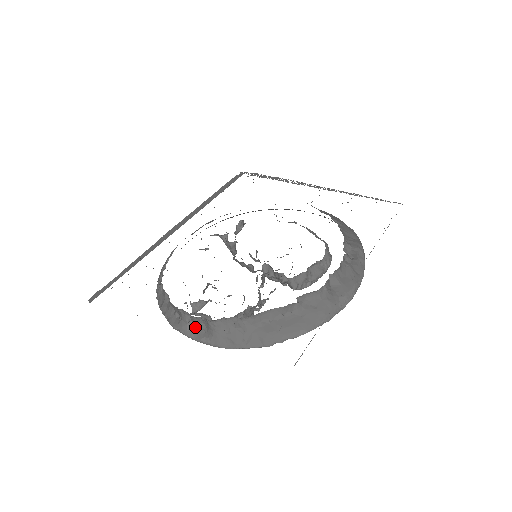
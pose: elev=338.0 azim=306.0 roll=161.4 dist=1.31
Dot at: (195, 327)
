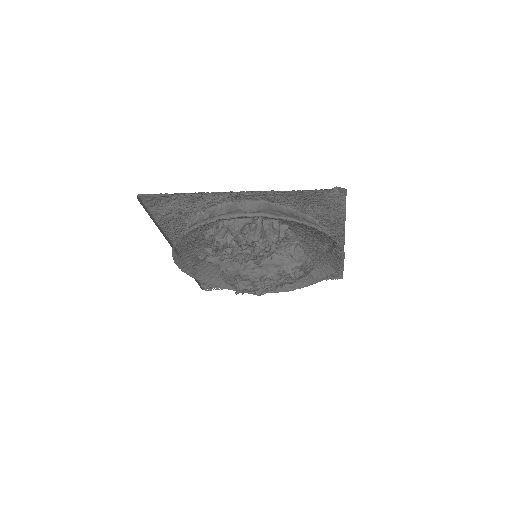
Dot at: occluded
